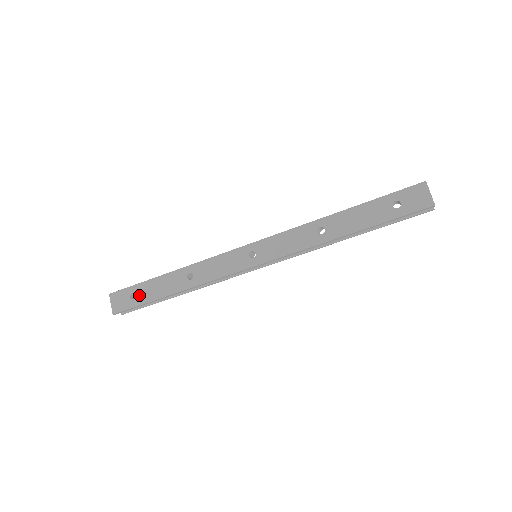
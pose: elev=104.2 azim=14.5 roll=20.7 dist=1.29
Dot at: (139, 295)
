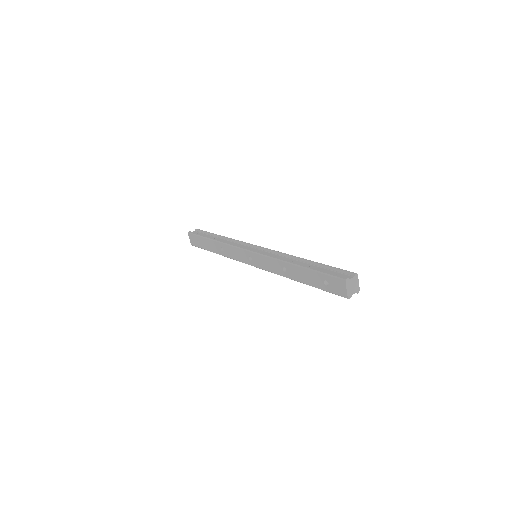
Dot at: (201, 243)
